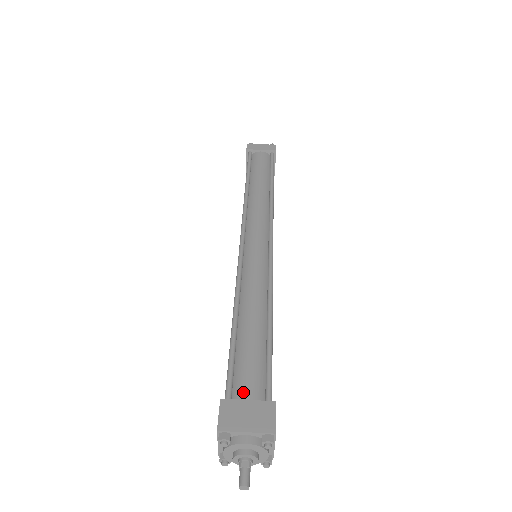
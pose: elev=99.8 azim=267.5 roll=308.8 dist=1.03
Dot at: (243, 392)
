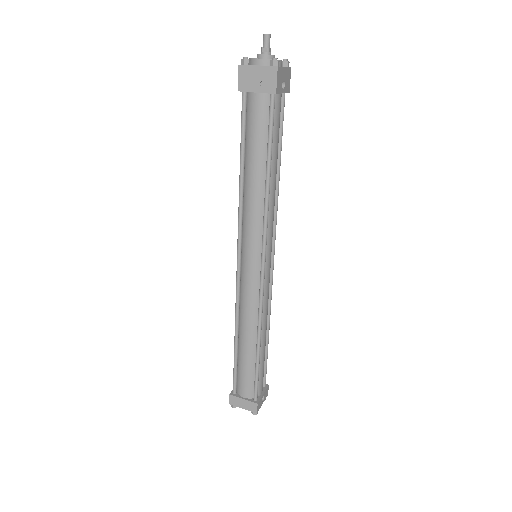
Dot at: occluded
